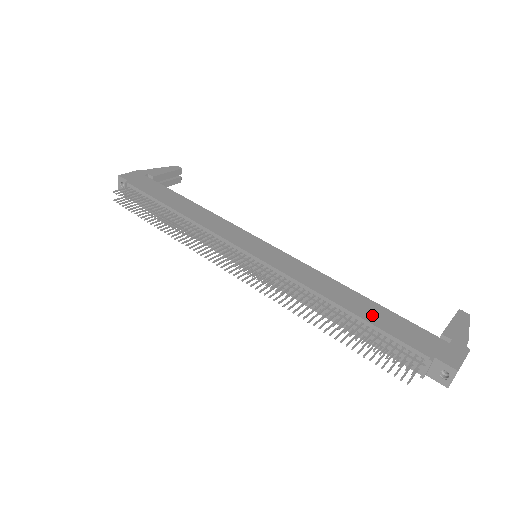
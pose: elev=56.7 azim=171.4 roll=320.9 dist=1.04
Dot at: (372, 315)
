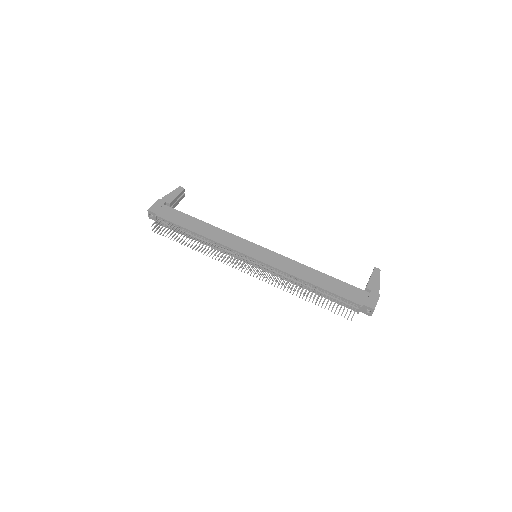
Dot at: (329, 286)
